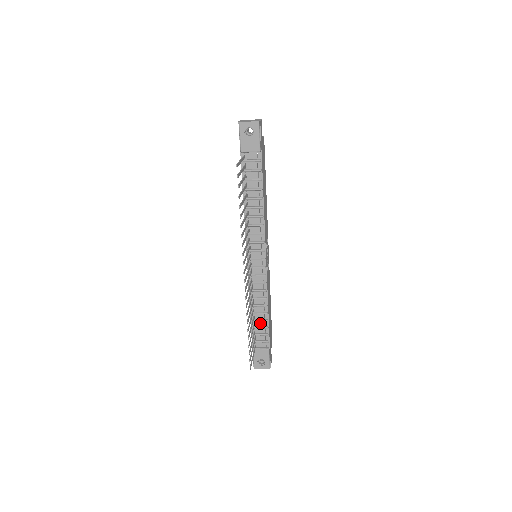
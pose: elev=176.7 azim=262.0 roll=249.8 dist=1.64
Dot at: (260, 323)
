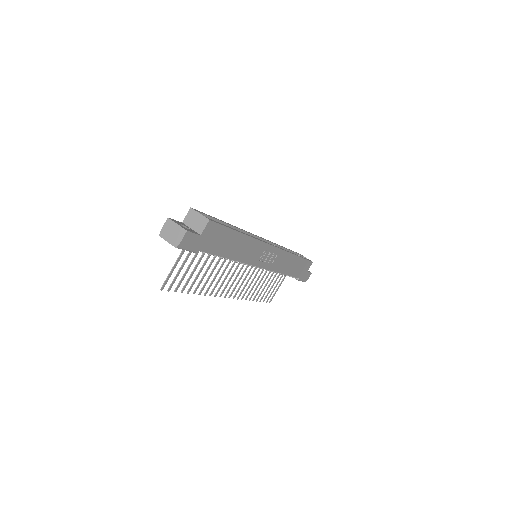
Dot at: occluded
